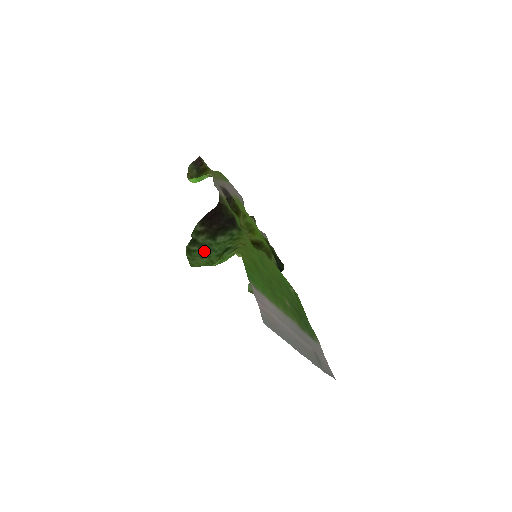
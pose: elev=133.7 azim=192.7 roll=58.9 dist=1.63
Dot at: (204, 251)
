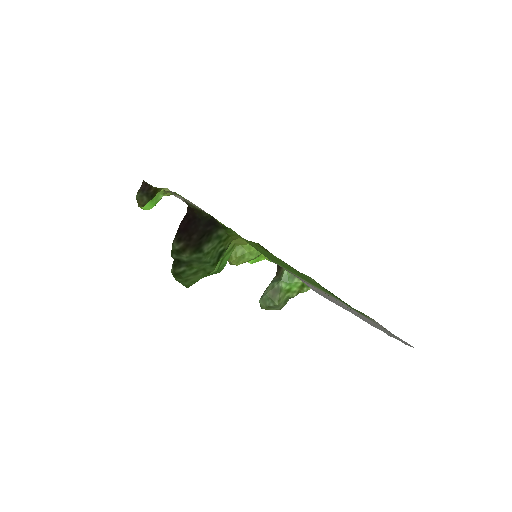
Dot at: (195, 267)
